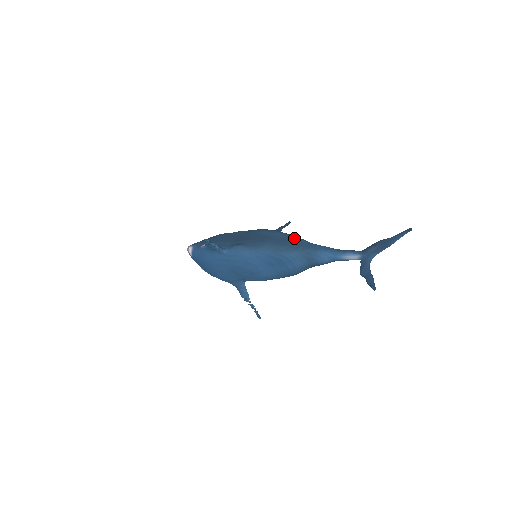
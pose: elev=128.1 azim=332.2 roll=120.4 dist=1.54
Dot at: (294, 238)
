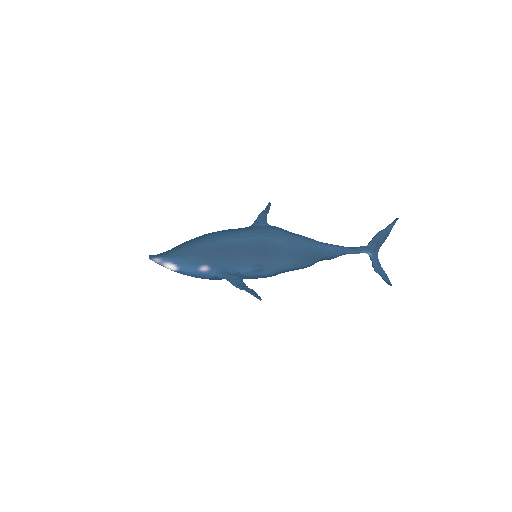
Dot at: (308, 244)
